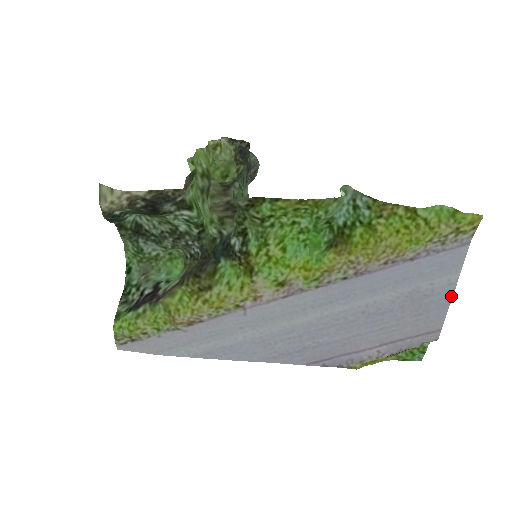
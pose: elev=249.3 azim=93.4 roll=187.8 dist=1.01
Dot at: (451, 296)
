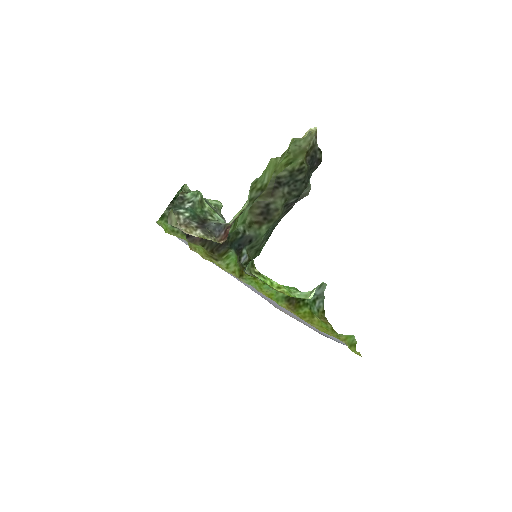
Dot at: occluded
